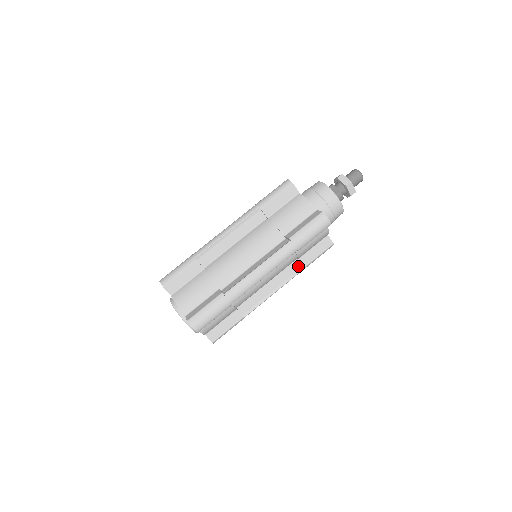
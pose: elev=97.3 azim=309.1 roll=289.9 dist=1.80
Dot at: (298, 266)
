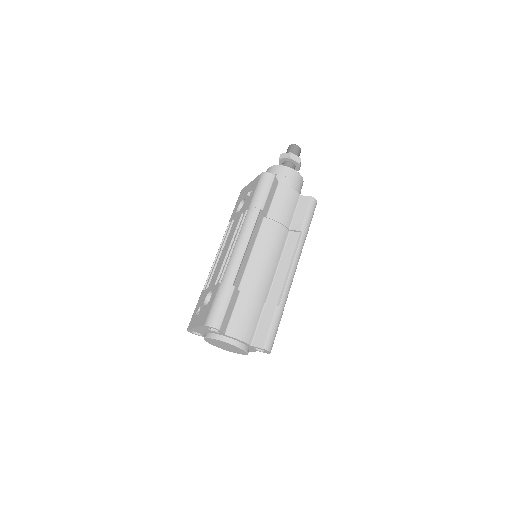
Dot at: occluded
